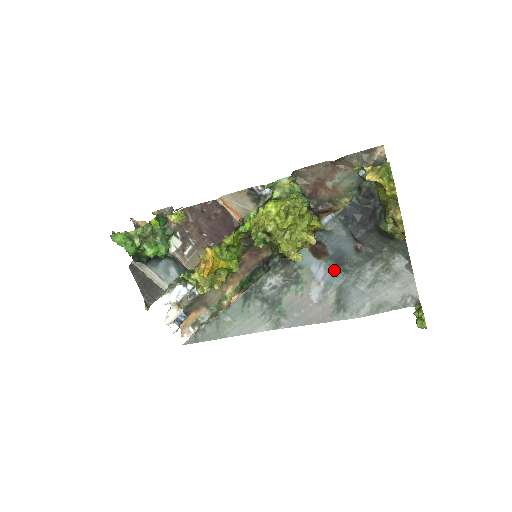
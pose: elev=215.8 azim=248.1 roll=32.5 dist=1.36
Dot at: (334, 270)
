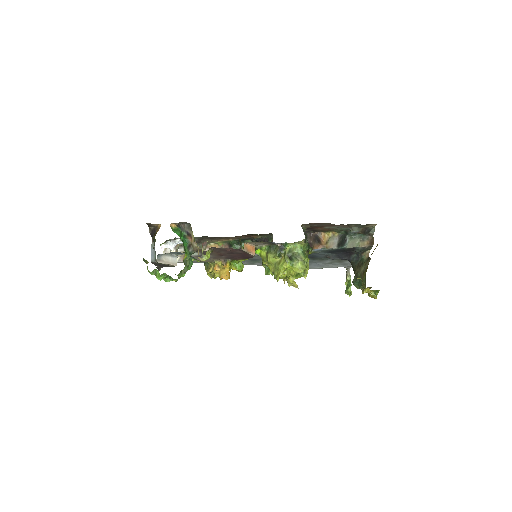
Dot at: occluded
